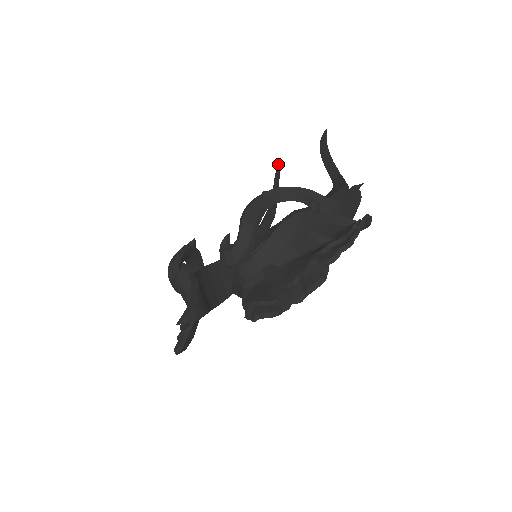
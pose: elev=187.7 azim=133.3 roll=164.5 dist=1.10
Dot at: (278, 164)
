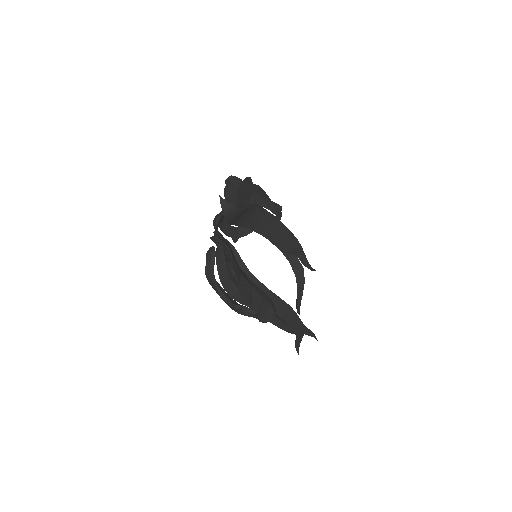
Dot at: (297, 352)
